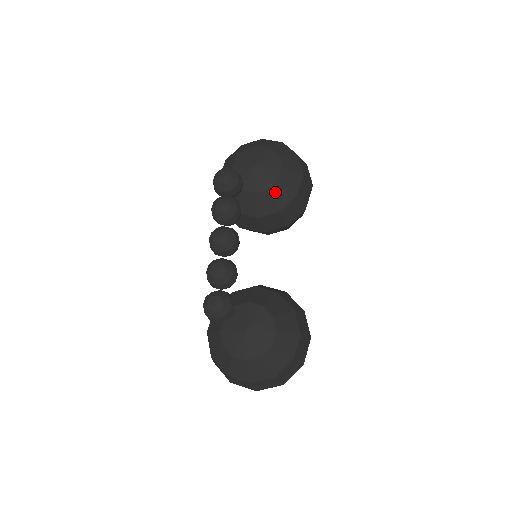
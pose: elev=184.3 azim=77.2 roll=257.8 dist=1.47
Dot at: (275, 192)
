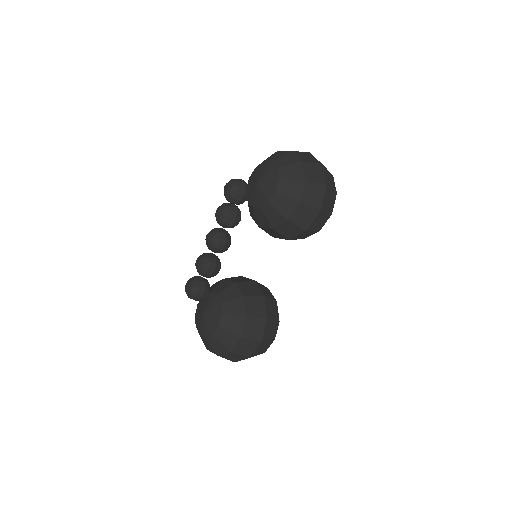
Dot at: (267, 212)
